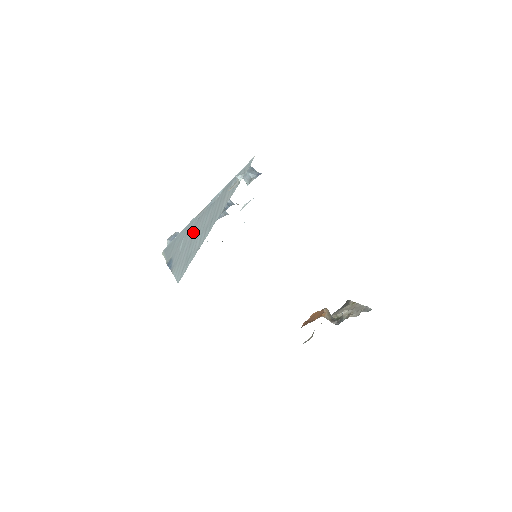
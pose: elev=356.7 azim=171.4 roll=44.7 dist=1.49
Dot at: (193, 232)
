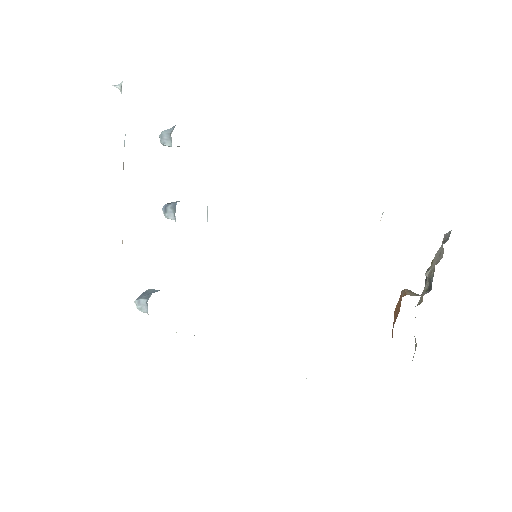
Dot at: occluded
